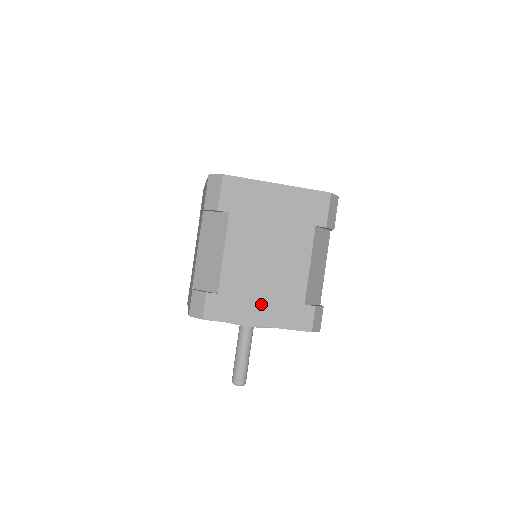
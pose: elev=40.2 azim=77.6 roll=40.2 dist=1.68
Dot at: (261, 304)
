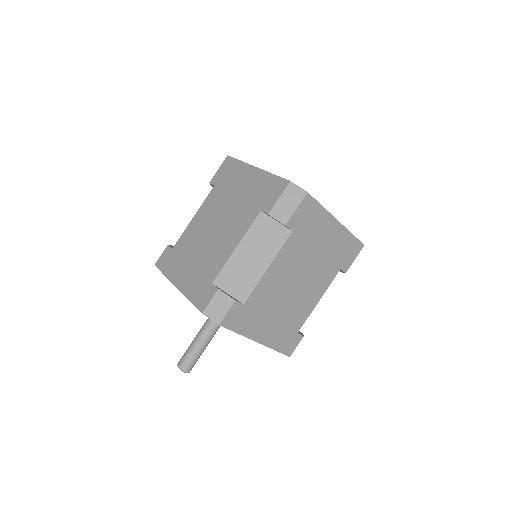
Dot at: (270, 324)
